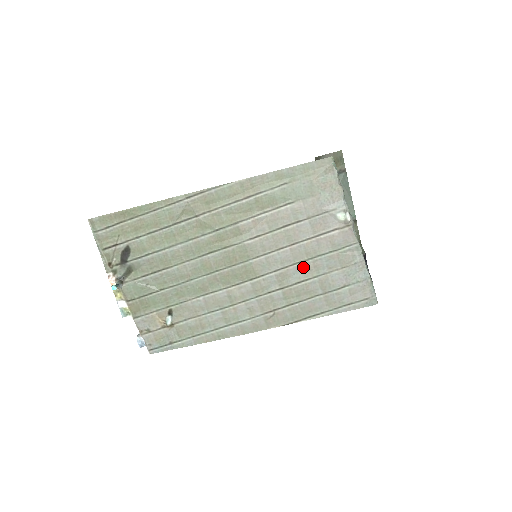
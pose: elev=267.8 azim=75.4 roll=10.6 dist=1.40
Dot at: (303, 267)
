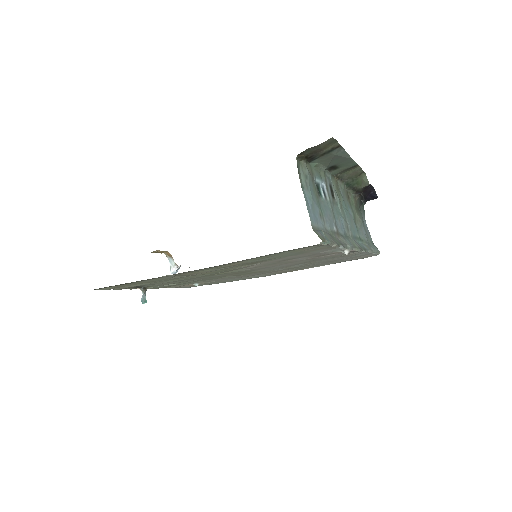
Dot at: occluded
